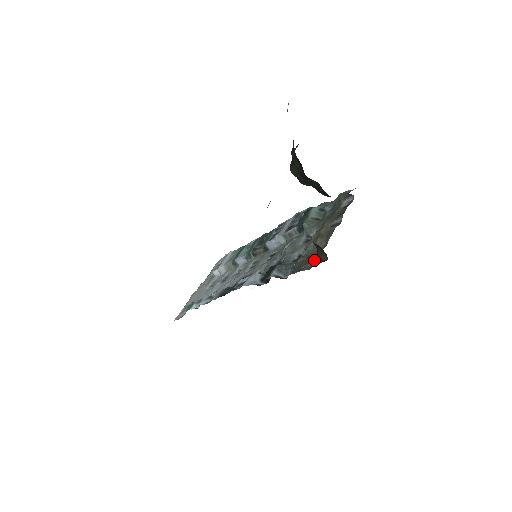
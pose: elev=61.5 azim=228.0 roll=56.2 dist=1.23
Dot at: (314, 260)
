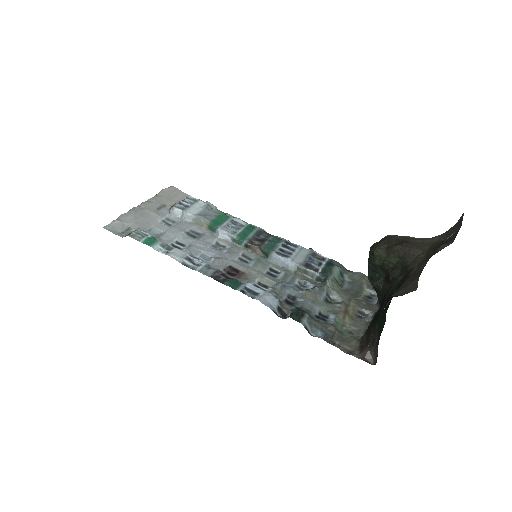
Dot at: (351, 346)
